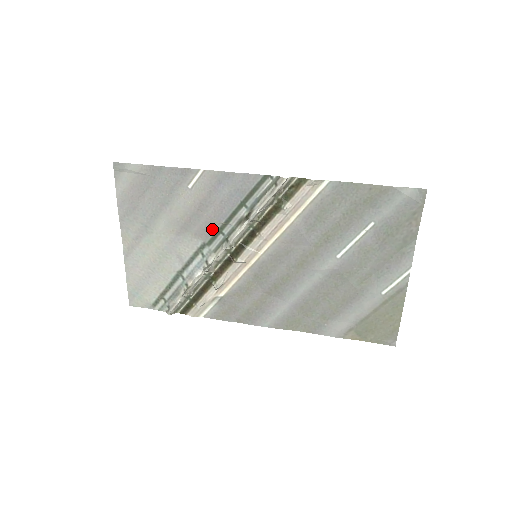
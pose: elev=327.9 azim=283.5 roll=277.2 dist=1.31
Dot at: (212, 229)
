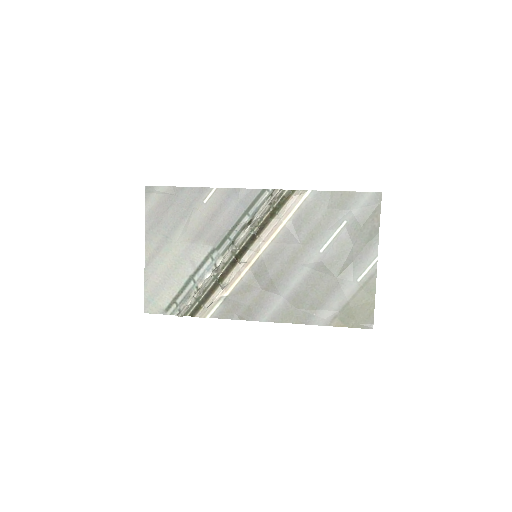
Dot at: (221, 236)
